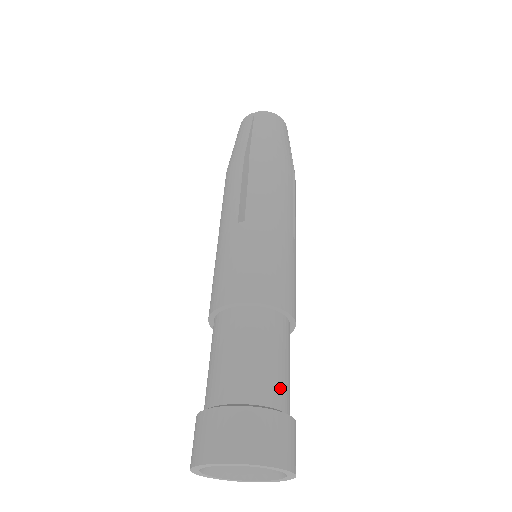
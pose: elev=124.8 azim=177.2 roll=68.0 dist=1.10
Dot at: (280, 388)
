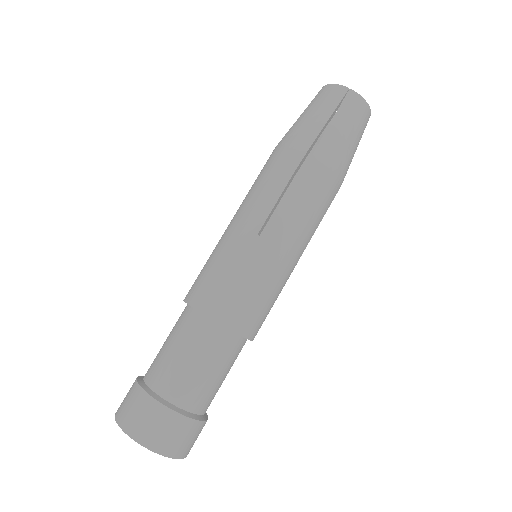
Dot at: (210, 398)
